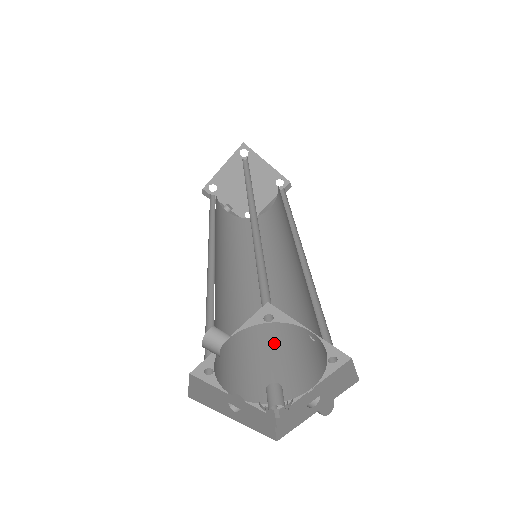
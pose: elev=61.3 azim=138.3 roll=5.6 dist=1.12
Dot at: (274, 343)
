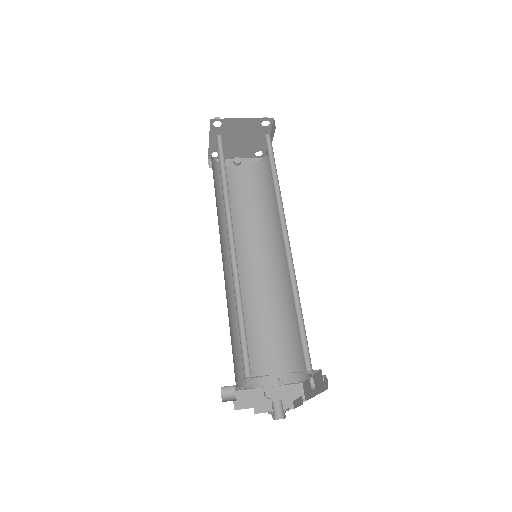
Dot at: (290, 326)
